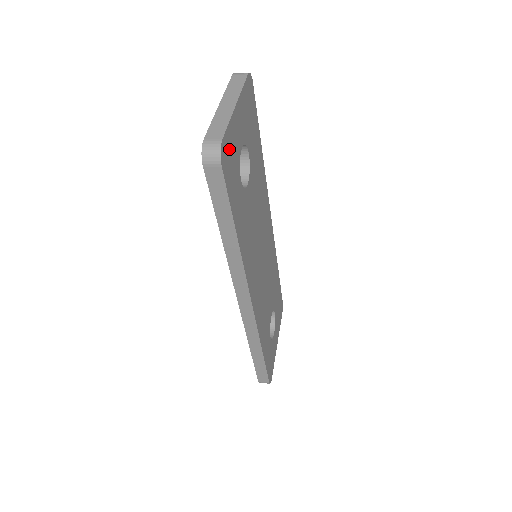
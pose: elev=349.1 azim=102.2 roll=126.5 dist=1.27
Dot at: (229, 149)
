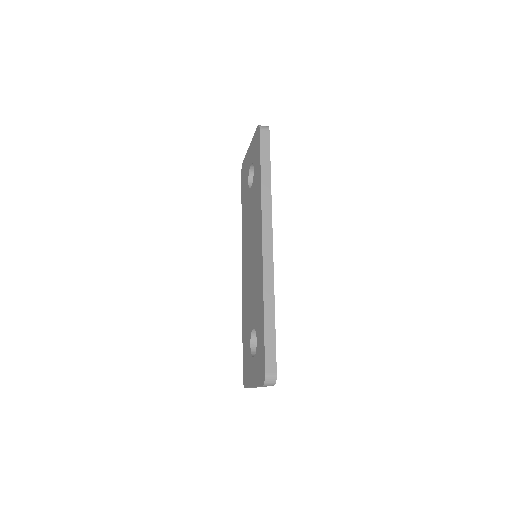
Dot at: occluded
